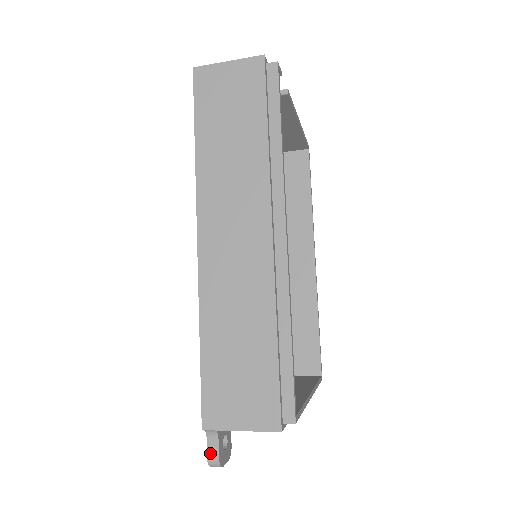
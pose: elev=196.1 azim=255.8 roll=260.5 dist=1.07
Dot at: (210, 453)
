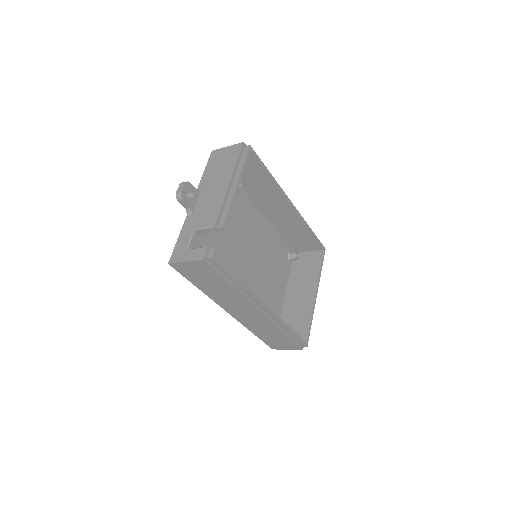
Dot at: occluded
